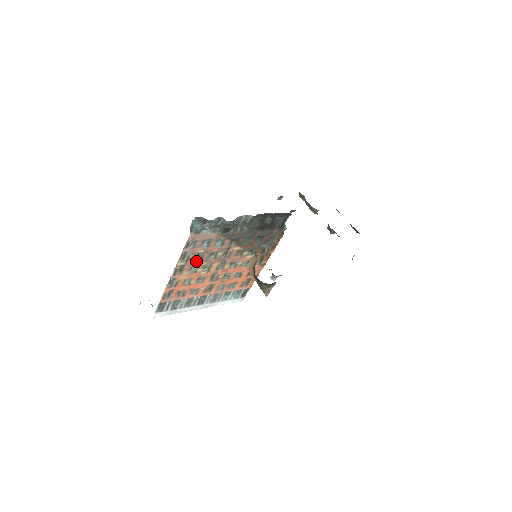
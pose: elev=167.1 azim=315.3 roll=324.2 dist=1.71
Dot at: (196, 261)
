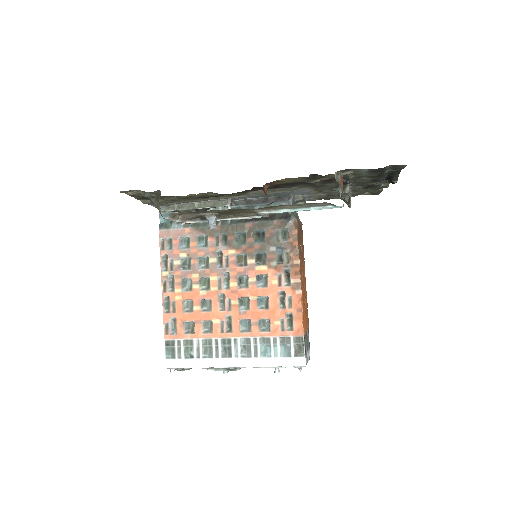
Dot at: (184, 271)
